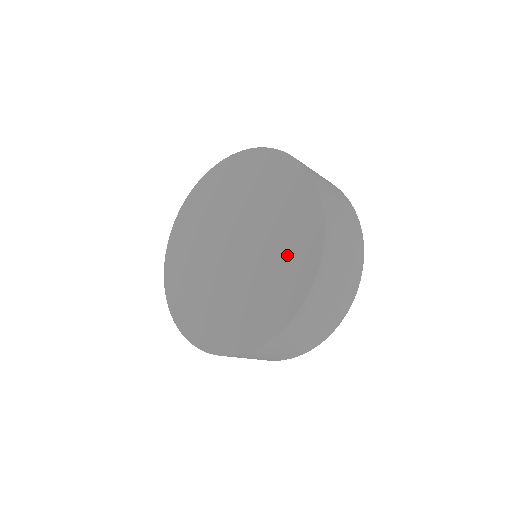
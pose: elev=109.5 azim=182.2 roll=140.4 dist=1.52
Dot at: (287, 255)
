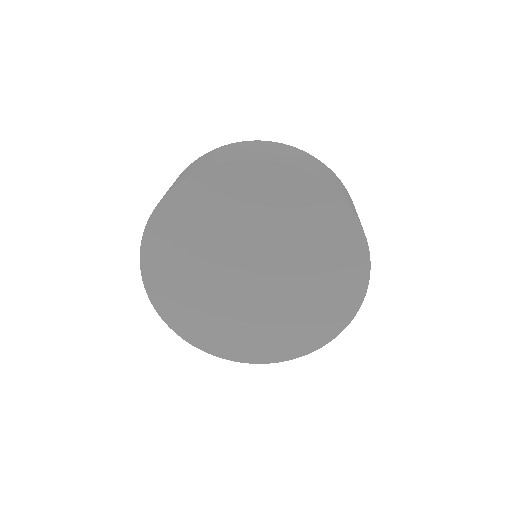
Dot at: (308, 318)
